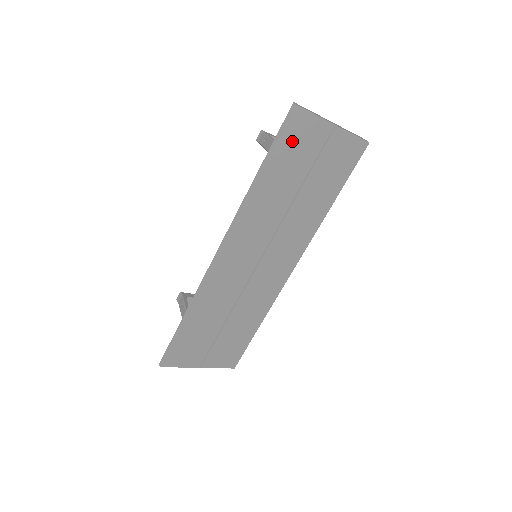
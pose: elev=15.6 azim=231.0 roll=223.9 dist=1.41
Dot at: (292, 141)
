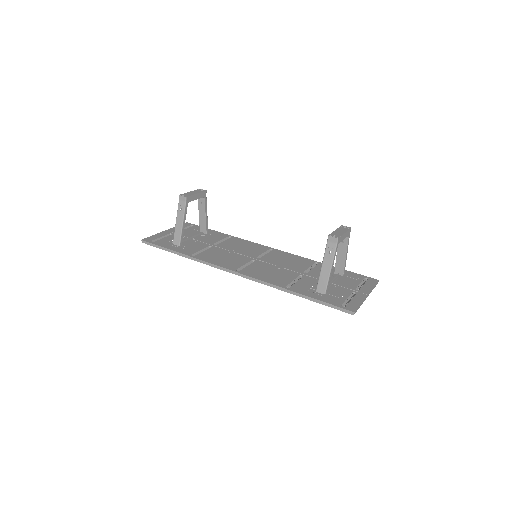
Dot at: occluded
